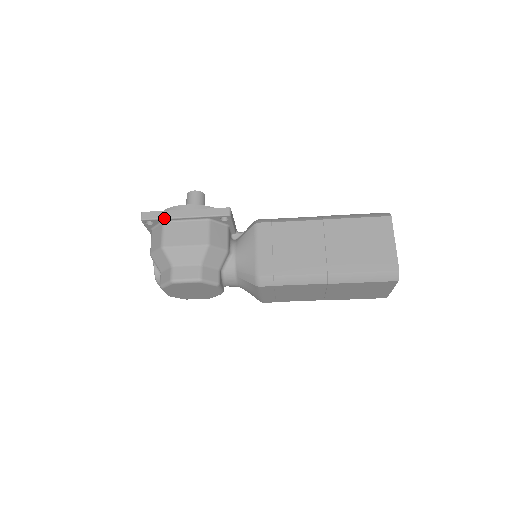
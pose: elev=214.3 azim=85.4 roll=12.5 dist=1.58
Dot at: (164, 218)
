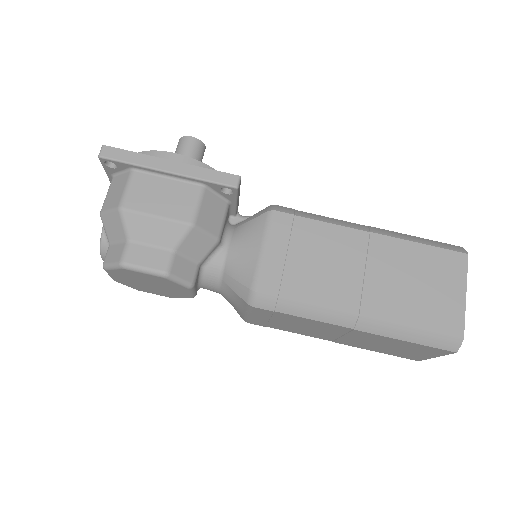
Dot at: (135, 164)
